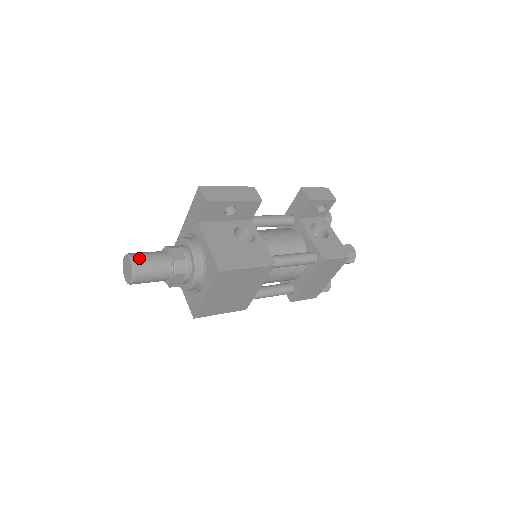
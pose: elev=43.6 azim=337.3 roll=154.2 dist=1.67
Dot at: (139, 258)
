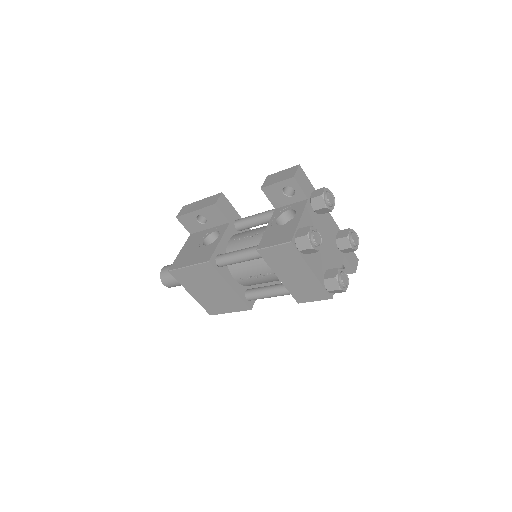
Dot at: (166, 268)
